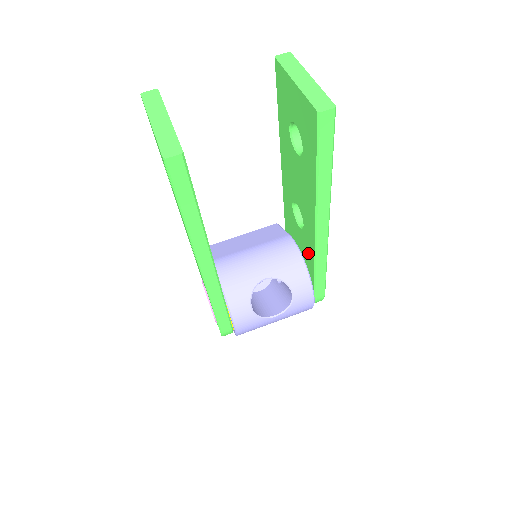
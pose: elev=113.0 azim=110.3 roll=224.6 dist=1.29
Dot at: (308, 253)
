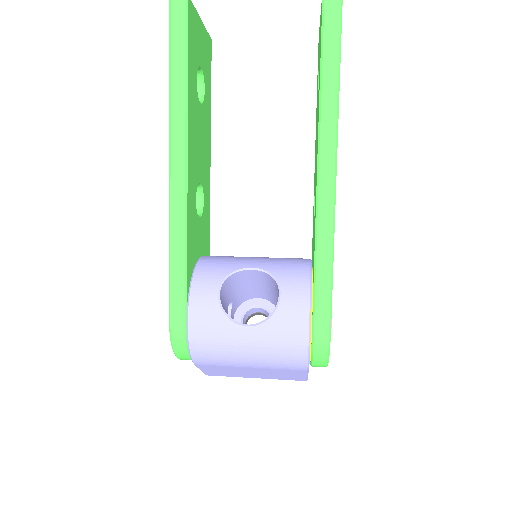
Dot at: (314, 241)
